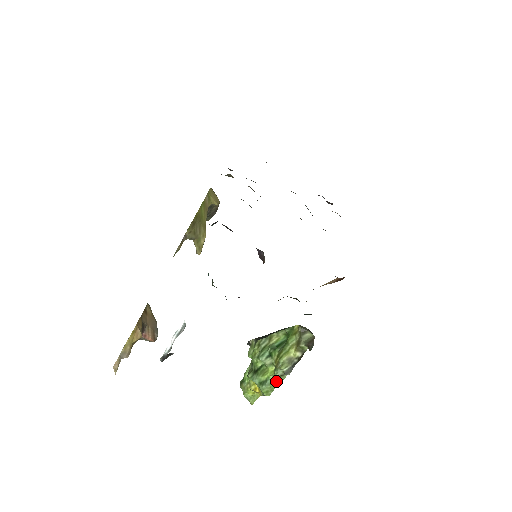
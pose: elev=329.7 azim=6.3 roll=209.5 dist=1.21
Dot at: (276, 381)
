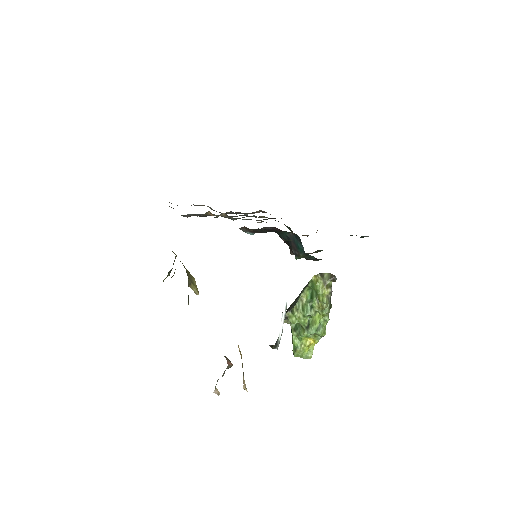
Dot at: (326, 319)
